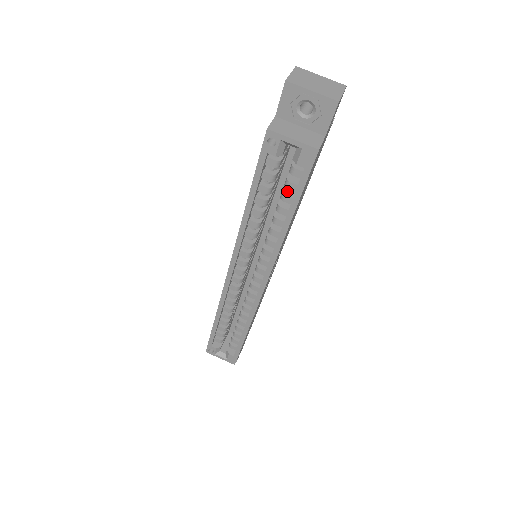
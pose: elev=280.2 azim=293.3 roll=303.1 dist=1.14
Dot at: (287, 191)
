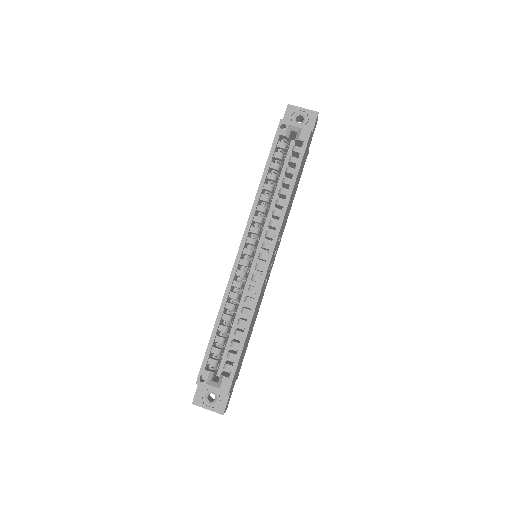
Dot at: (290, 168)
